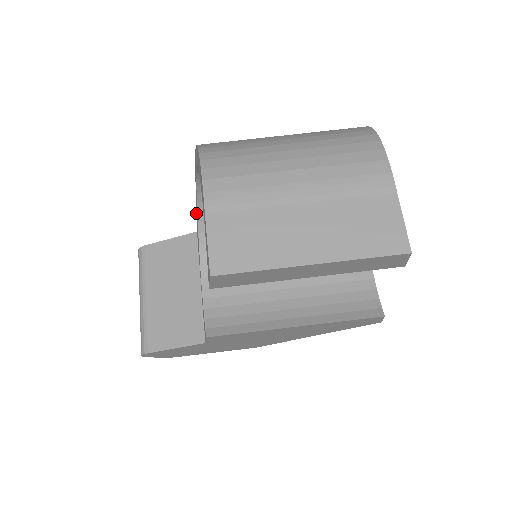
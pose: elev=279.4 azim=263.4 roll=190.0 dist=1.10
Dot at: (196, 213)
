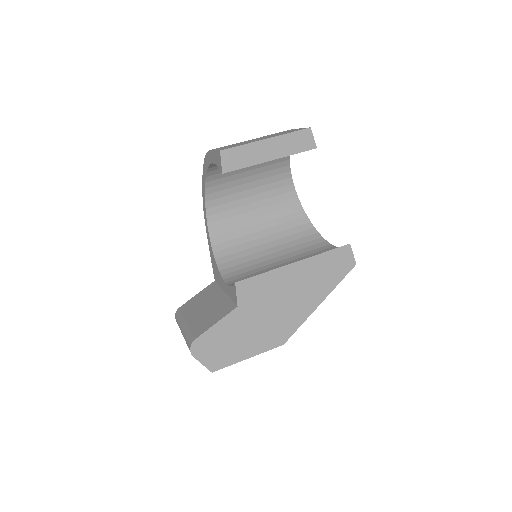
Dot at: (211, 261)
